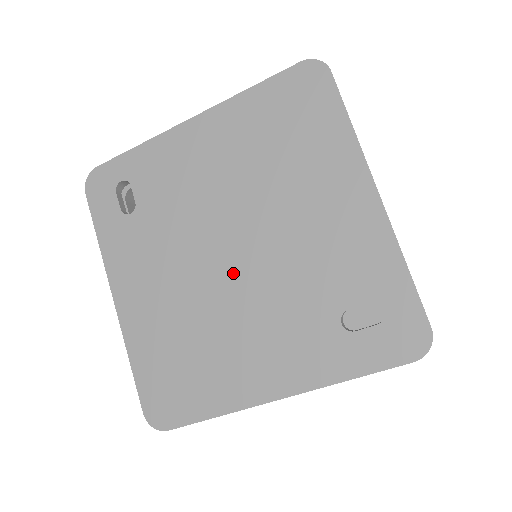
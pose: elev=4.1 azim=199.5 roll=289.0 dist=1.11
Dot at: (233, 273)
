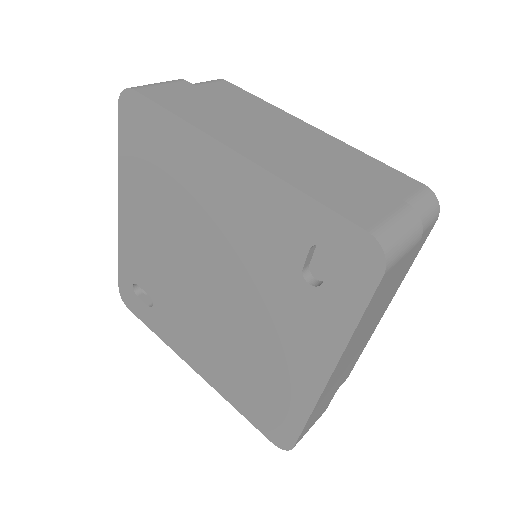
Dot at: (224, 300)
